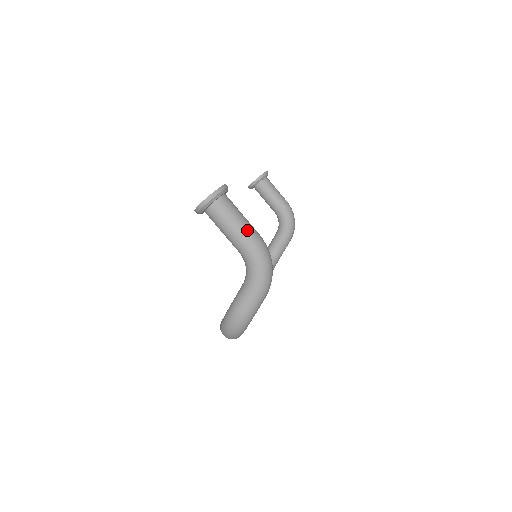
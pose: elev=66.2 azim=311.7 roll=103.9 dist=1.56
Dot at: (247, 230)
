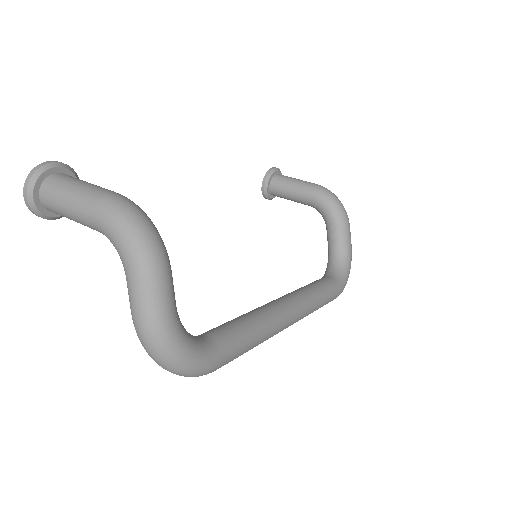
Dot at: (85, 194)
